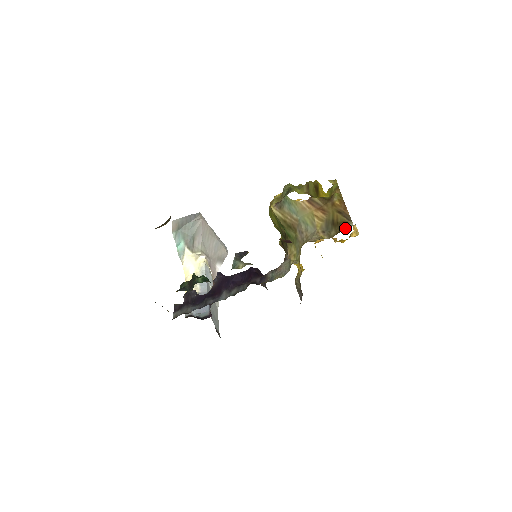
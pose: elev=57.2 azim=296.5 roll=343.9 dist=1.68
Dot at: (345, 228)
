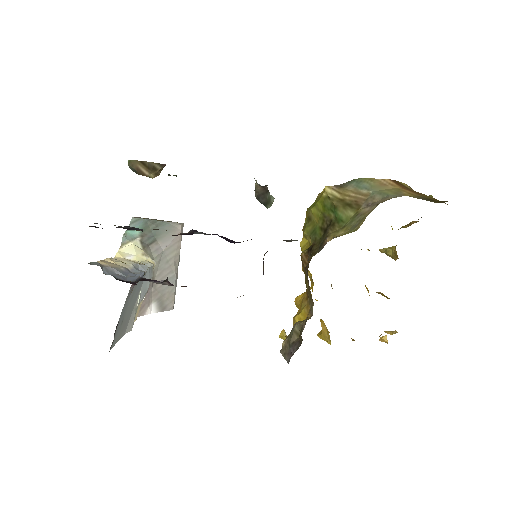
Dot at: occluded
